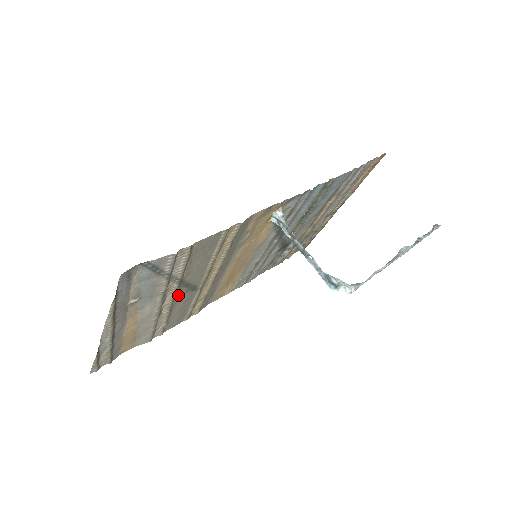
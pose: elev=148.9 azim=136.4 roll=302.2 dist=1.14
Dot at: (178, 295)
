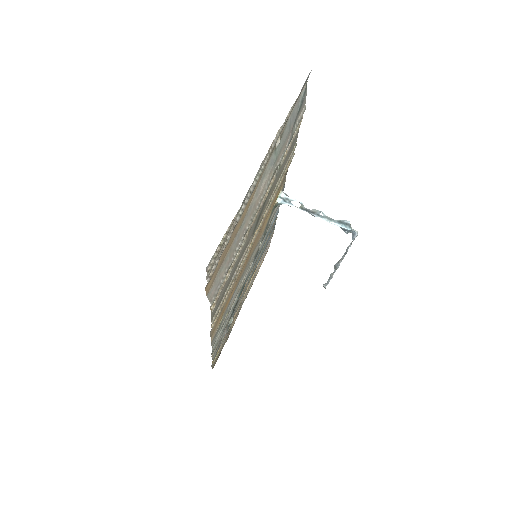
Dot at: occluded
